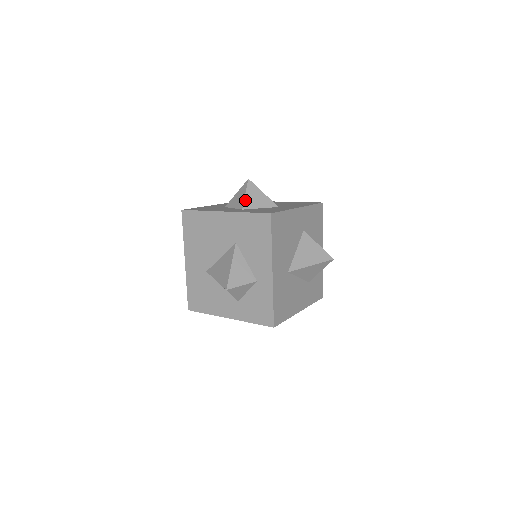
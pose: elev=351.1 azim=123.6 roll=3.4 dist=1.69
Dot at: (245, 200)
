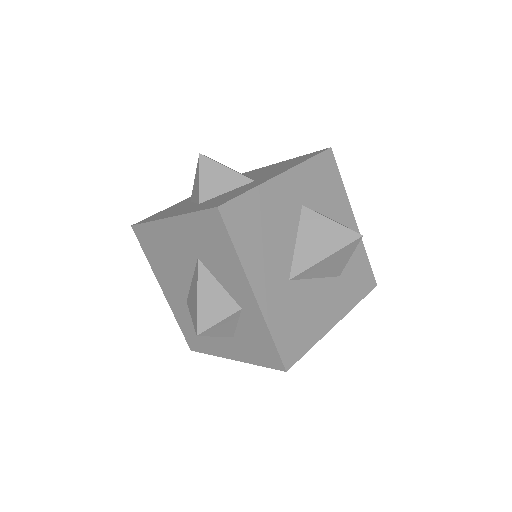
Dot at: (200, 188)
